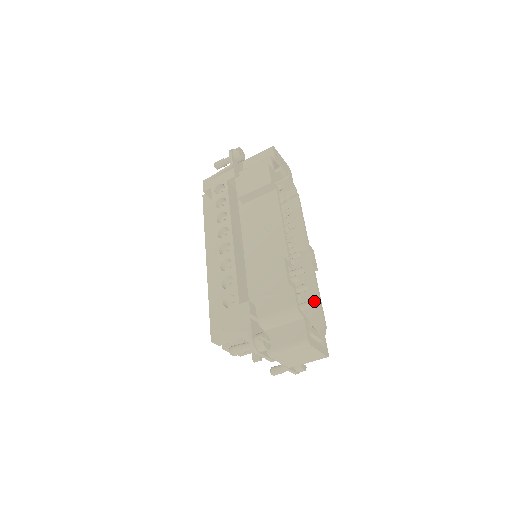
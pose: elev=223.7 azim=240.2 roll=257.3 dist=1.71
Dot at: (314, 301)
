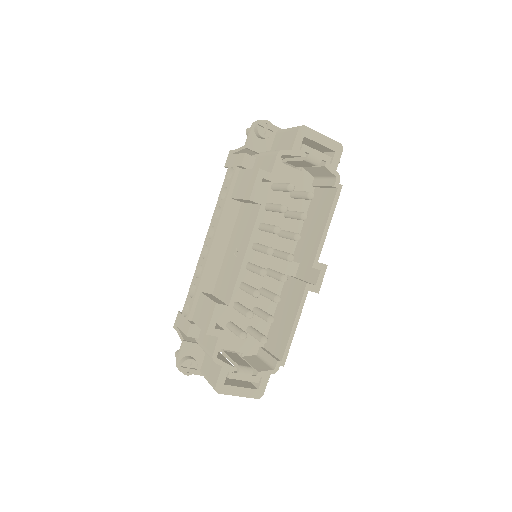
Dot at: (287, 331)
